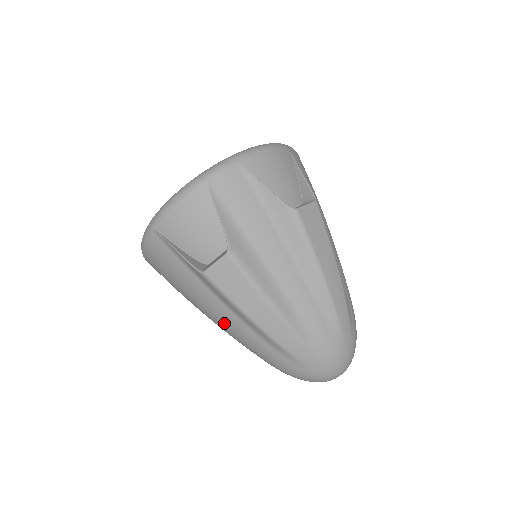
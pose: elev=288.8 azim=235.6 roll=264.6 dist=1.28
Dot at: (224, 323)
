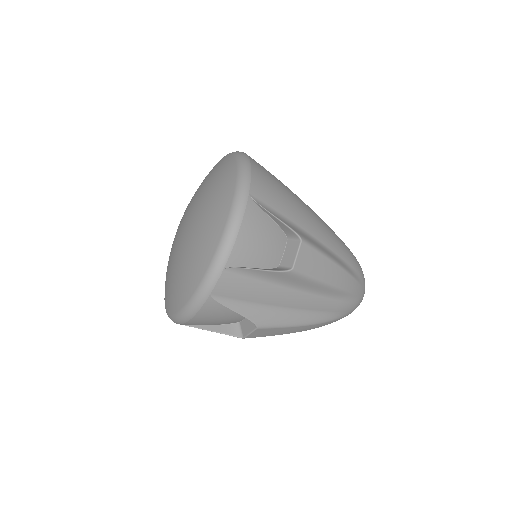
Dot at: occluded
